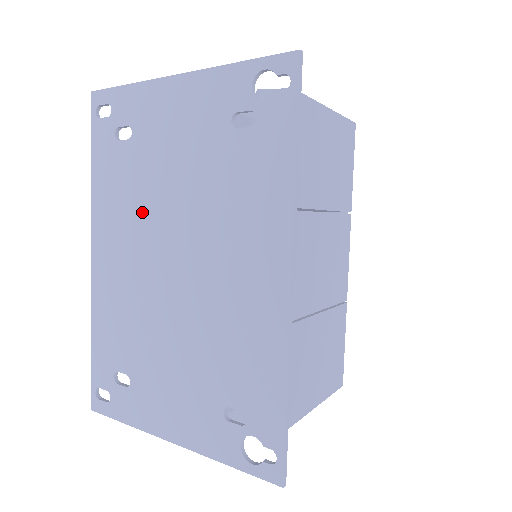
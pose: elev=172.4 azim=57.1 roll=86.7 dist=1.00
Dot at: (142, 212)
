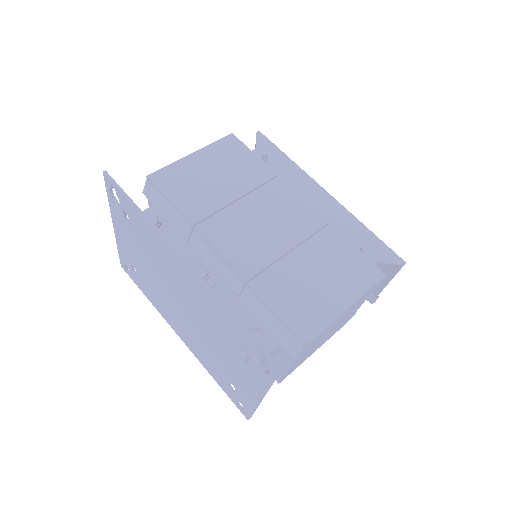
Dot at: (161, 296)
